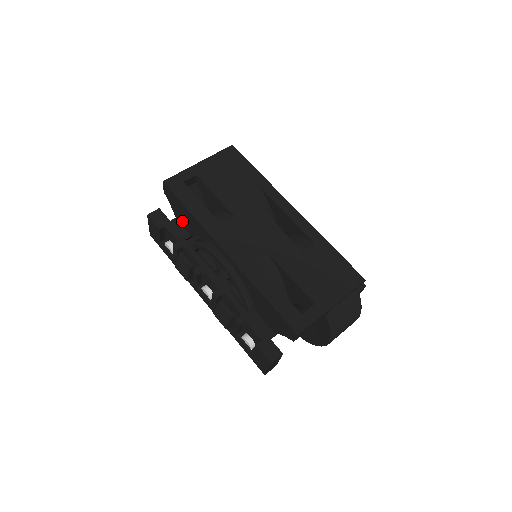
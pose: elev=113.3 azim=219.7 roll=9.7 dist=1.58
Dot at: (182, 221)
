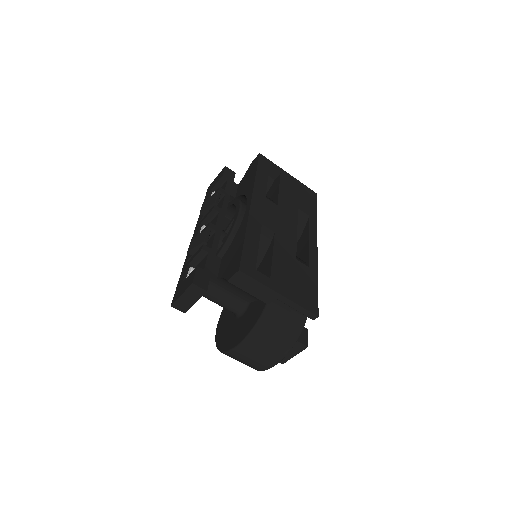
Dot at: (241, 185)
